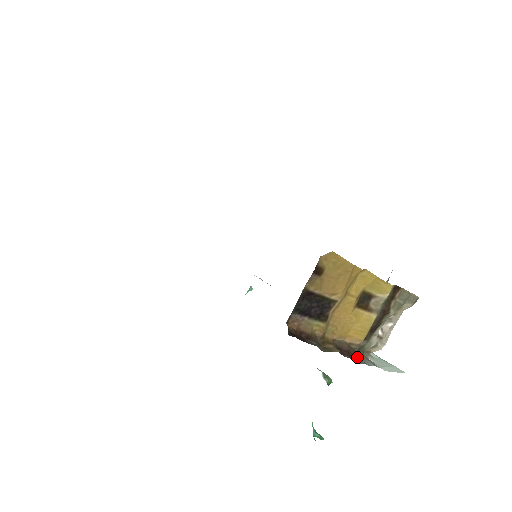
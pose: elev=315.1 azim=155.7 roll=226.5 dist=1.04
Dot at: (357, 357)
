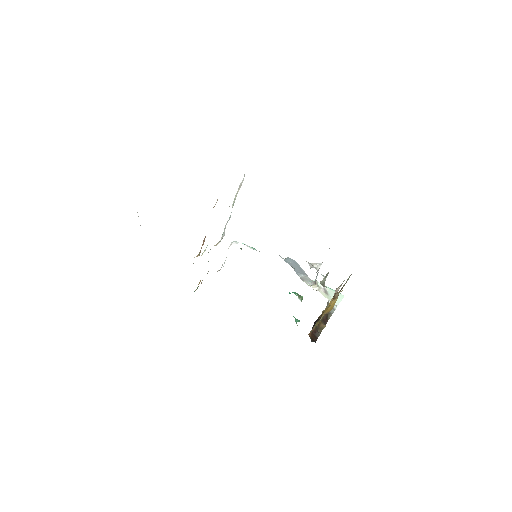
Dot at: (328, 314)
